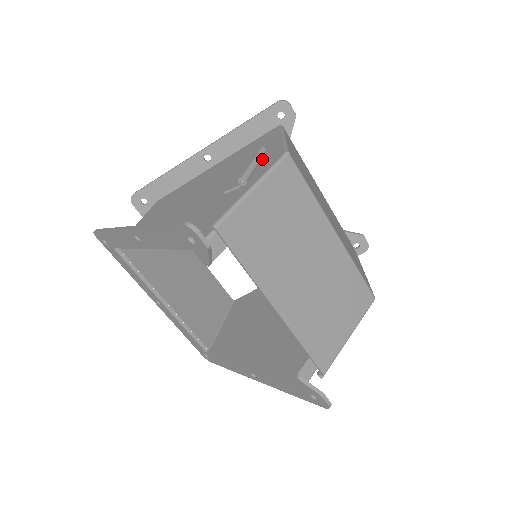
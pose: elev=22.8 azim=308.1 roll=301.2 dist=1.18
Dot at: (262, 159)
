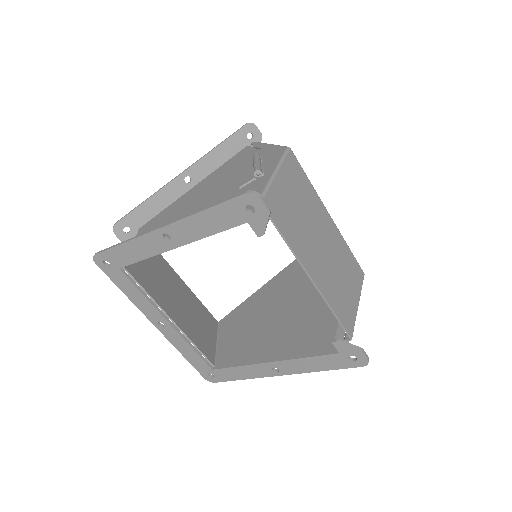
Dot at: (263, 159)
